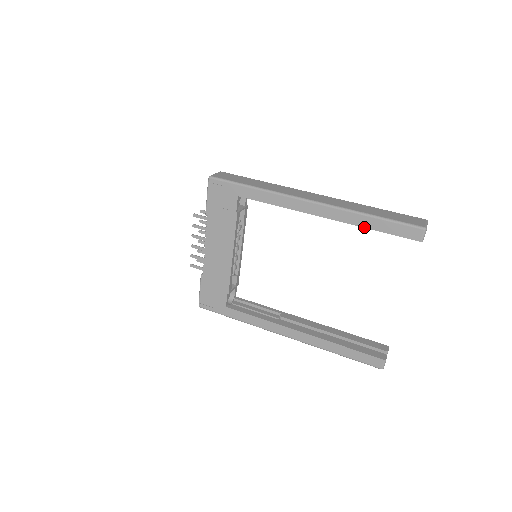
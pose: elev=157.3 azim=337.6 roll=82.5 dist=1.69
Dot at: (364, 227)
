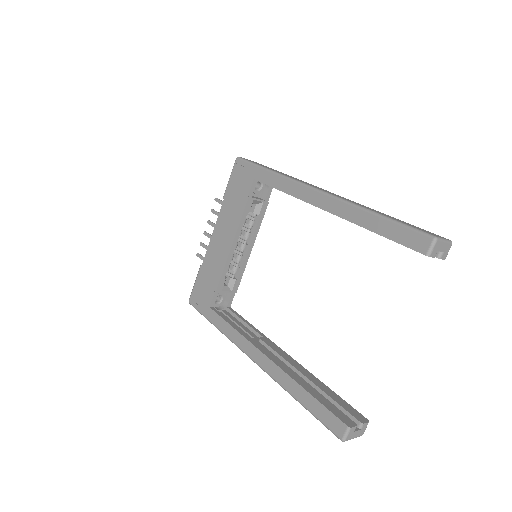
Dot at: (364, 227)
